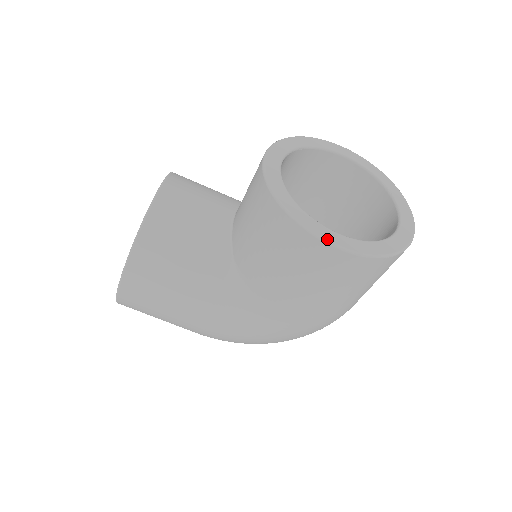
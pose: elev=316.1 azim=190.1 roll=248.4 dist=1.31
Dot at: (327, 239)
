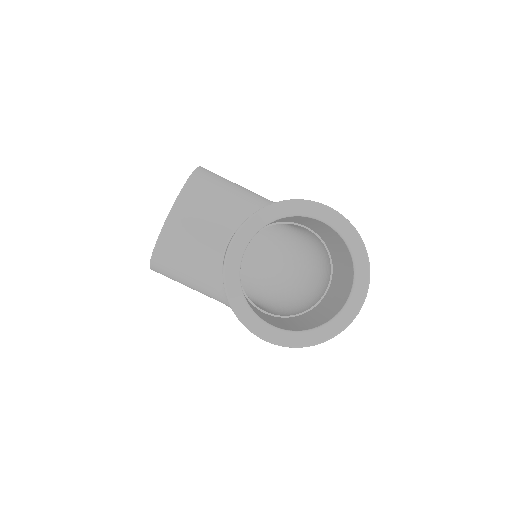
Dot at: (258, 334)
